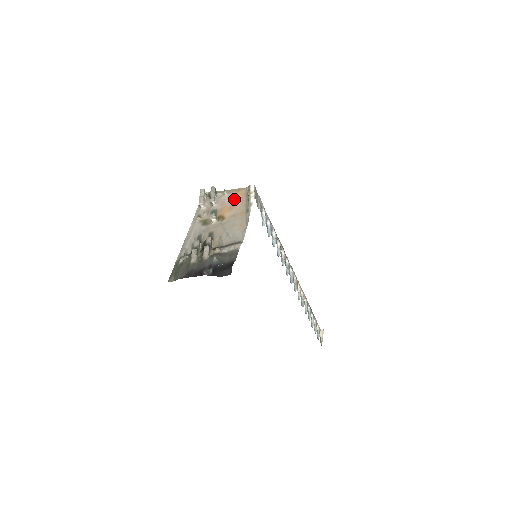
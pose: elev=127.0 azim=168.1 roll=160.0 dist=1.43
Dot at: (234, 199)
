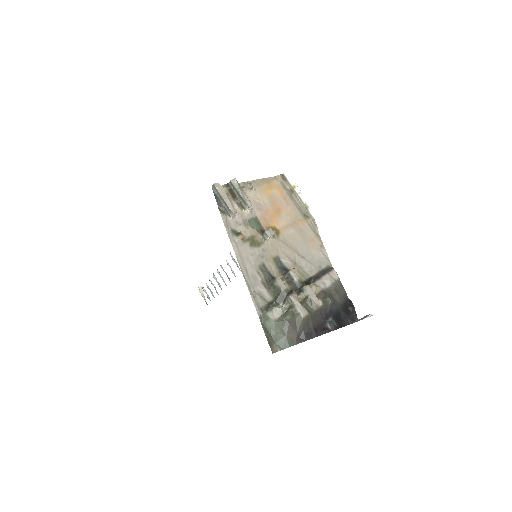
Dot at: (272, 197)
